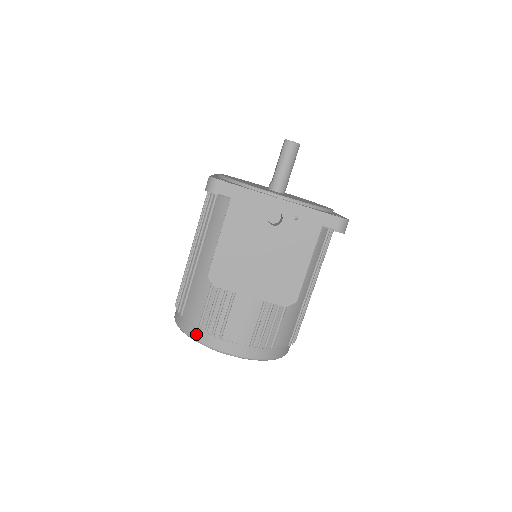
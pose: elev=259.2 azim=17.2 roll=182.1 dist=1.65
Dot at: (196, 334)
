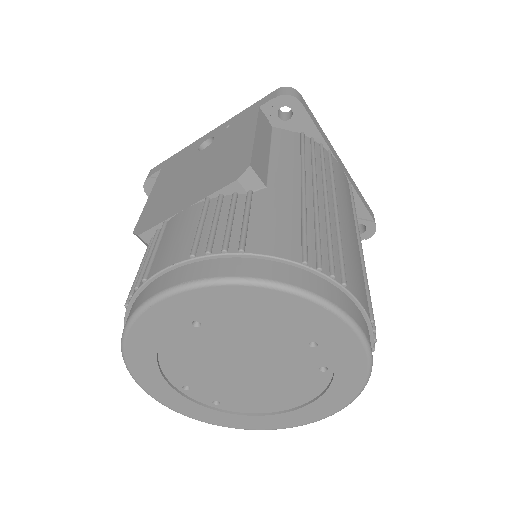
Dot at: occluded
